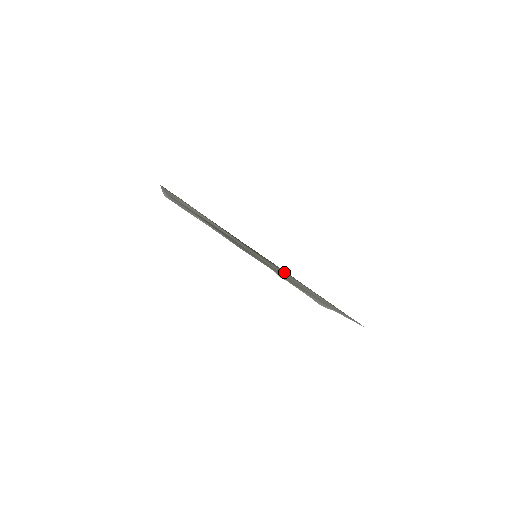
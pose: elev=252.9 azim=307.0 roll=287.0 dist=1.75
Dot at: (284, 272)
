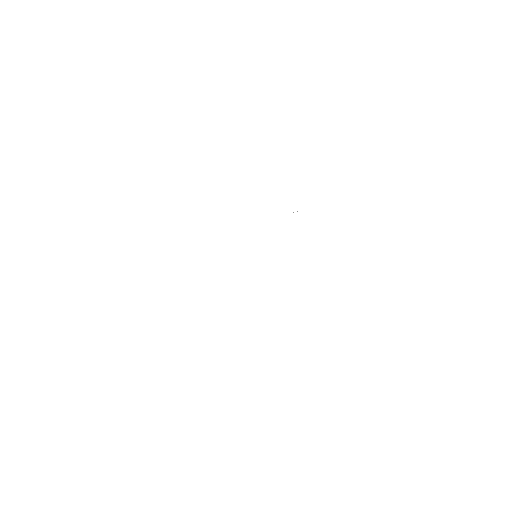
Dot at: occluded
